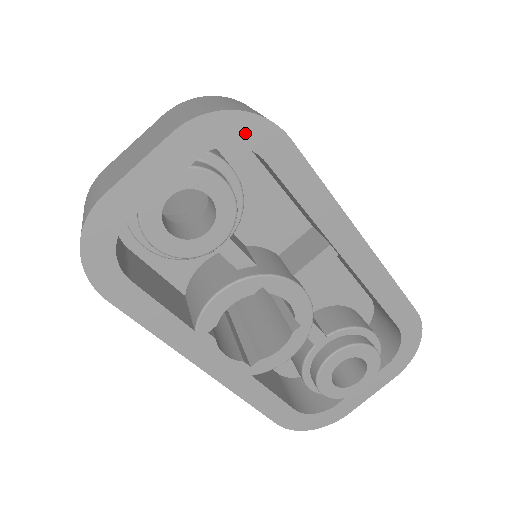
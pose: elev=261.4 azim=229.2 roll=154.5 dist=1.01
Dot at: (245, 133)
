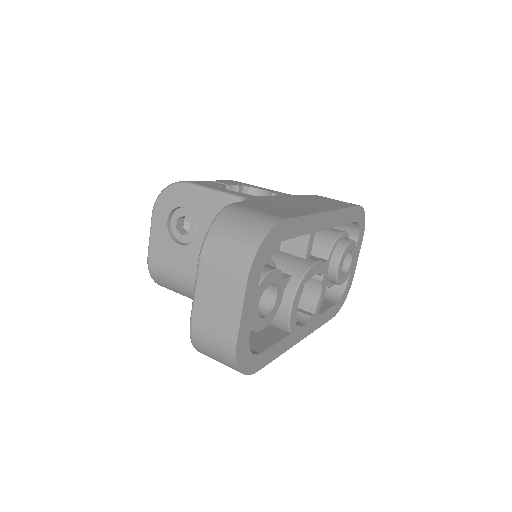
Dot at: (270, 243)
